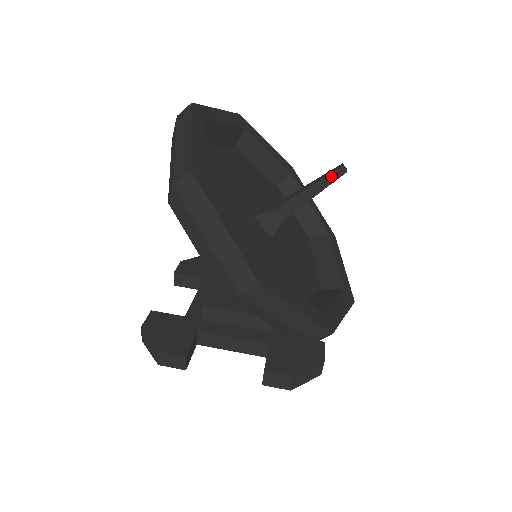
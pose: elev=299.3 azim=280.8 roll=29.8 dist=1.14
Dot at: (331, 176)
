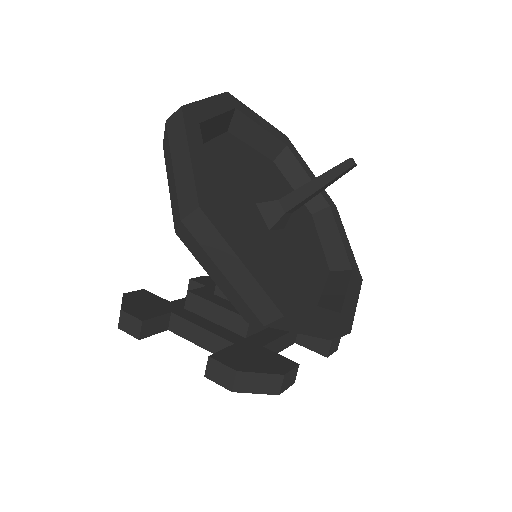
Dot at: (337, 168)
